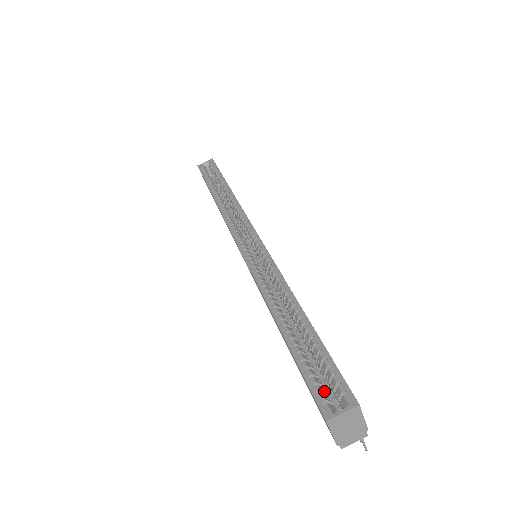
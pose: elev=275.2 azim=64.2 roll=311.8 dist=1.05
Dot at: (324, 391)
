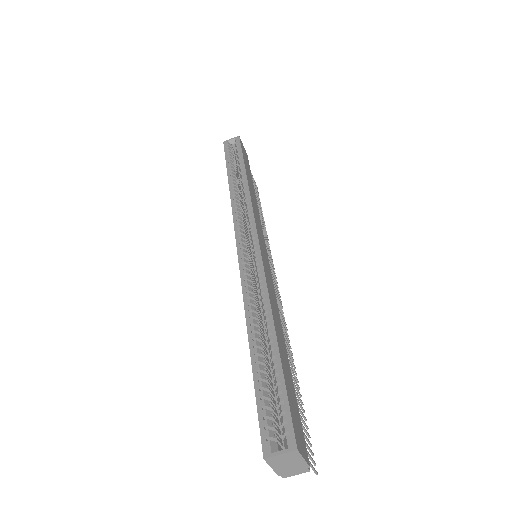
Dot at: (272, 426)
